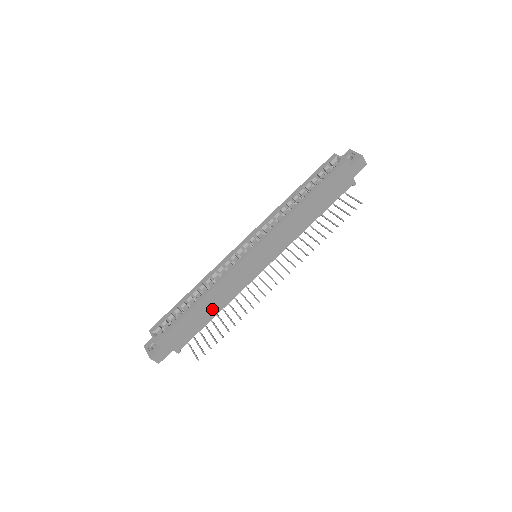
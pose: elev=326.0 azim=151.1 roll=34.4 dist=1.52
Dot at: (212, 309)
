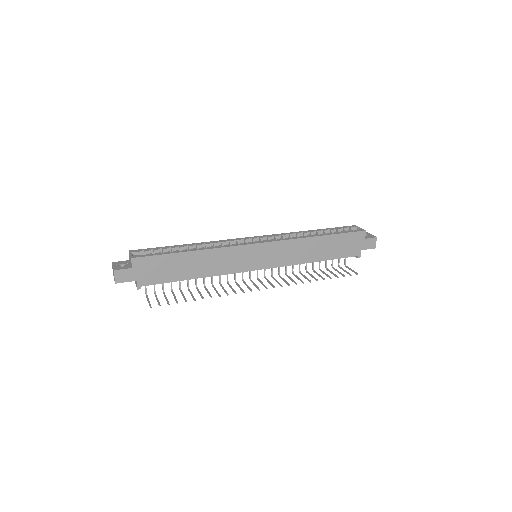
Dot at: (195, 269)
